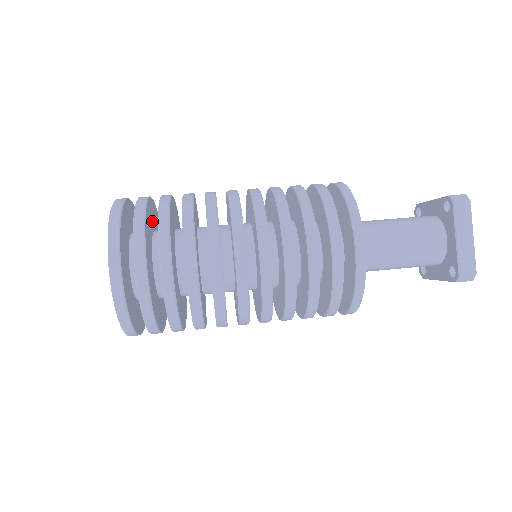
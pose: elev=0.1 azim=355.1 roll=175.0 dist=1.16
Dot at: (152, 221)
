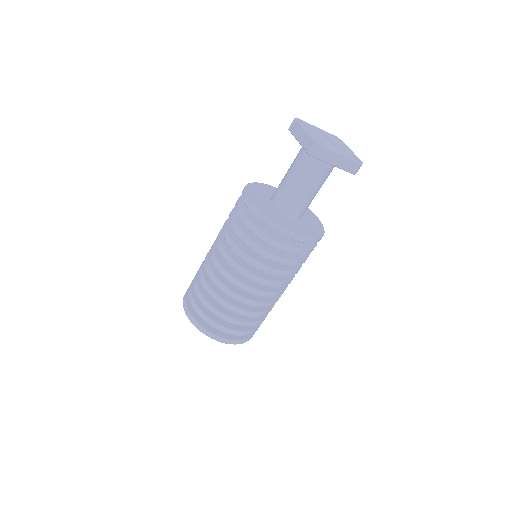
Dot at: occluded
